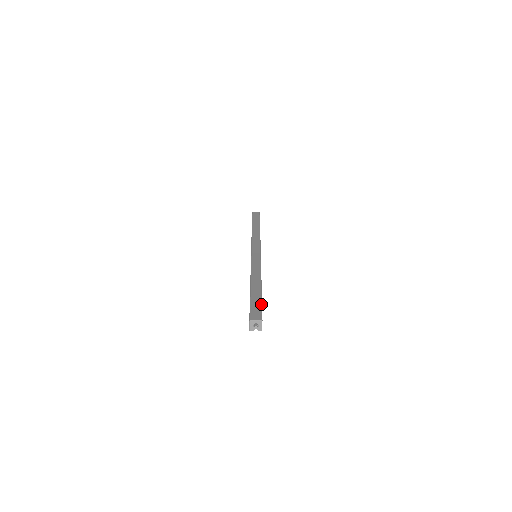
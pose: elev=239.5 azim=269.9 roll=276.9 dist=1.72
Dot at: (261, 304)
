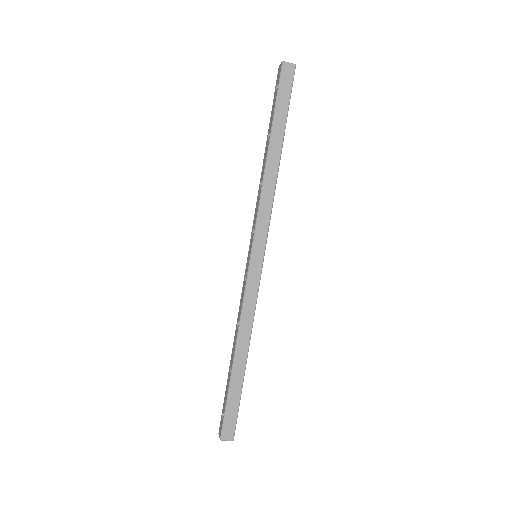
Dot at: (238, 409)
